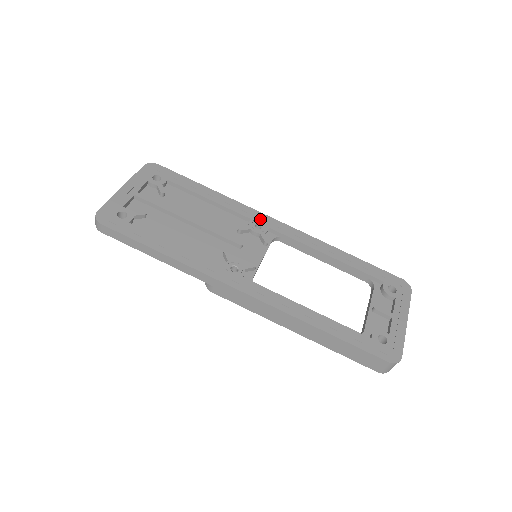
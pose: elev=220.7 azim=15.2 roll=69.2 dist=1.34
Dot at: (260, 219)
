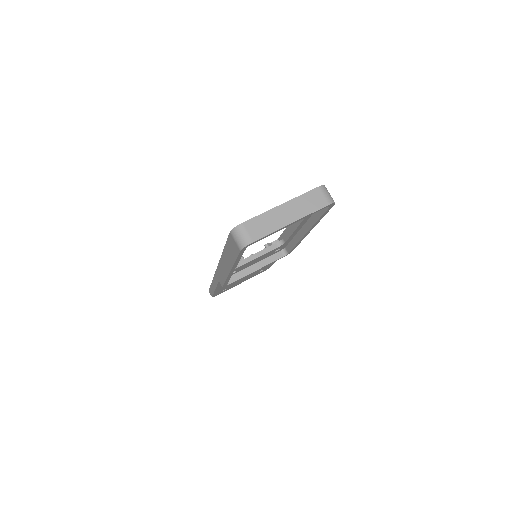
Dot at: occluded
